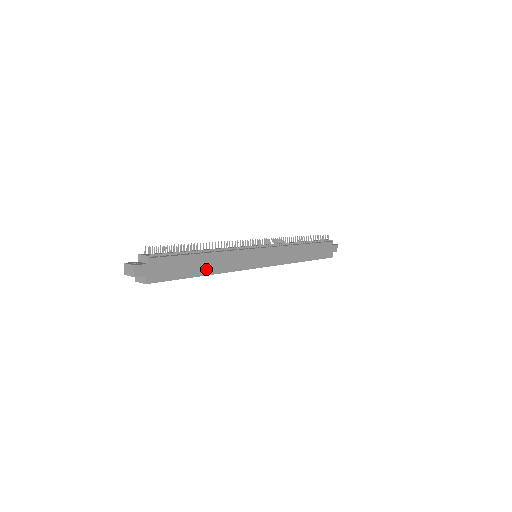
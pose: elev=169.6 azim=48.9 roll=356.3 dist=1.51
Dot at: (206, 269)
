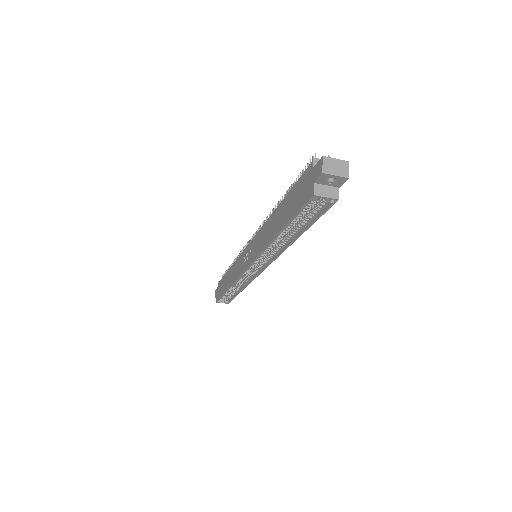
Dot at: occluded
